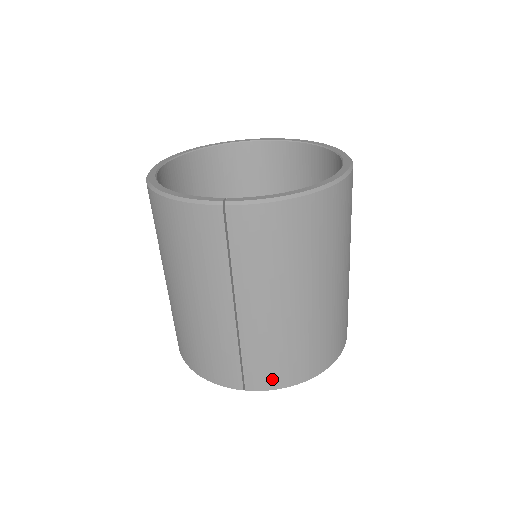
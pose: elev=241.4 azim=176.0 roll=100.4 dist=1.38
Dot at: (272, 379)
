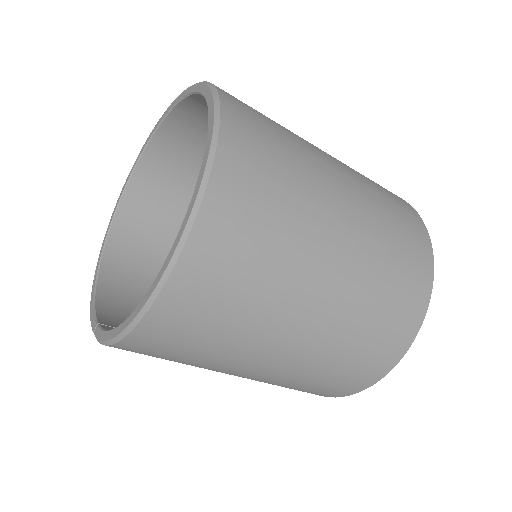
Dot at: occluded
